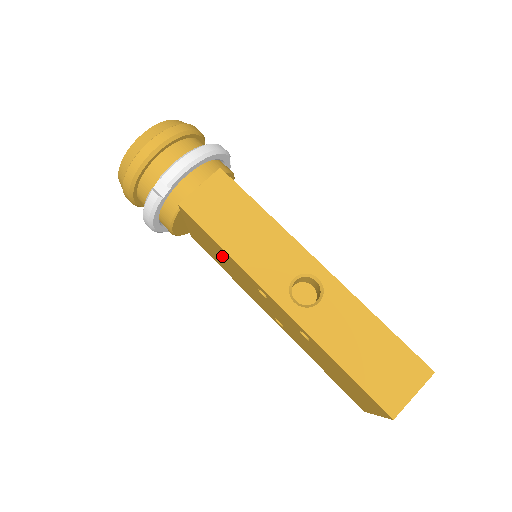
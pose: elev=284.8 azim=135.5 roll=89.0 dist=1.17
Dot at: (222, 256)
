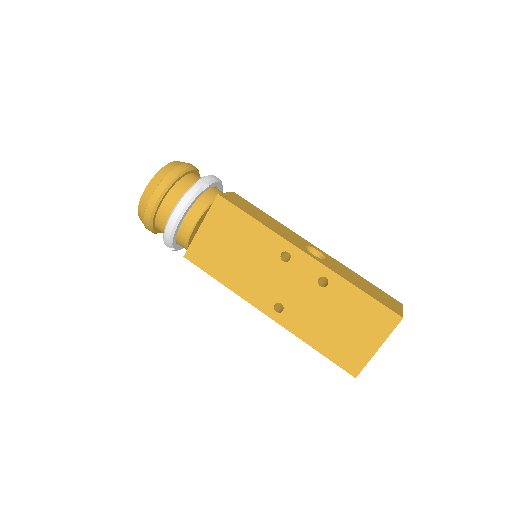
Dot at: (243, 240)
